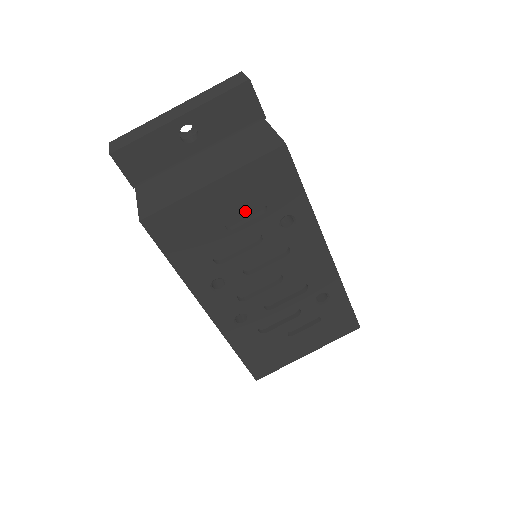
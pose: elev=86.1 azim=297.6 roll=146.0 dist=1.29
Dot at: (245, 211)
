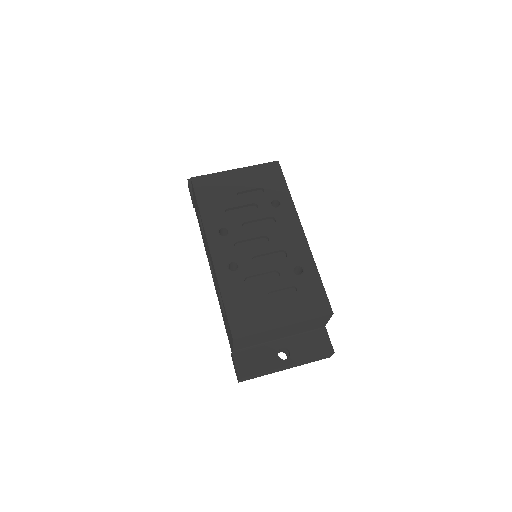
Dot at: (250, 189)
